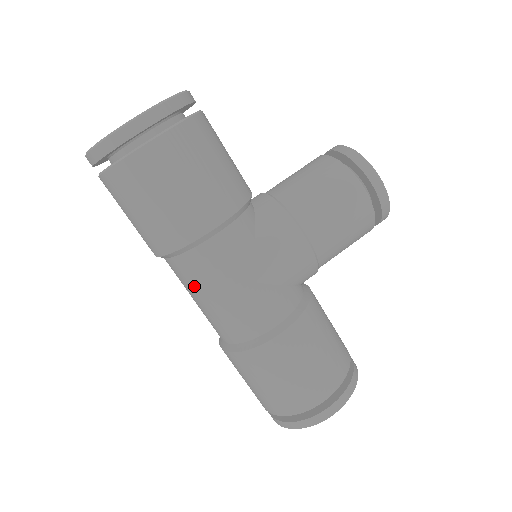
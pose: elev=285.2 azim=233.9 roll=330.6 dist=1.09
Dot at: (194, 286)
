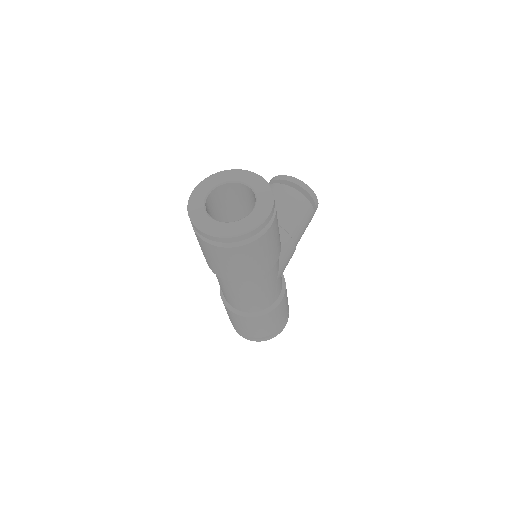
Dot at: (248, 292)
